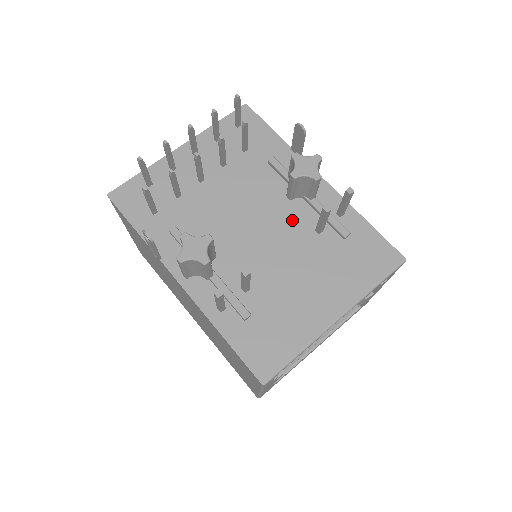
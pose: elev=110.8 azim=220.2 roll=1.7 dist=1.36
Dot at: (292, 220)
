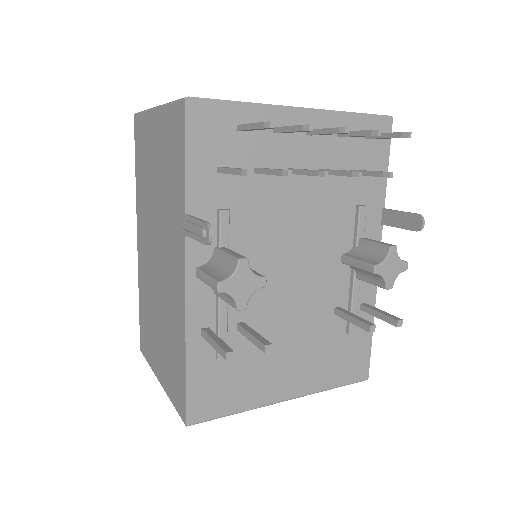
Dot at: (327, 284)
